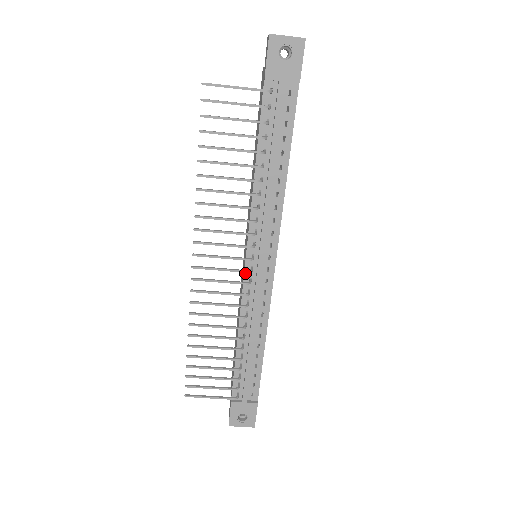
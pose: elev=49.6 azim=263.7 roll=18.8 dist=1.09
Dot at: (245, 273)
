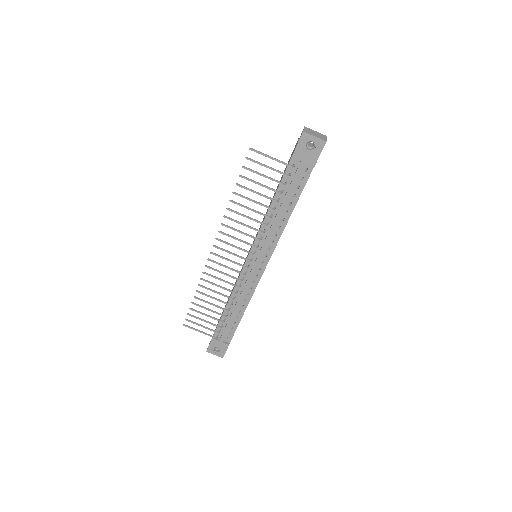
Dot at: occluded
